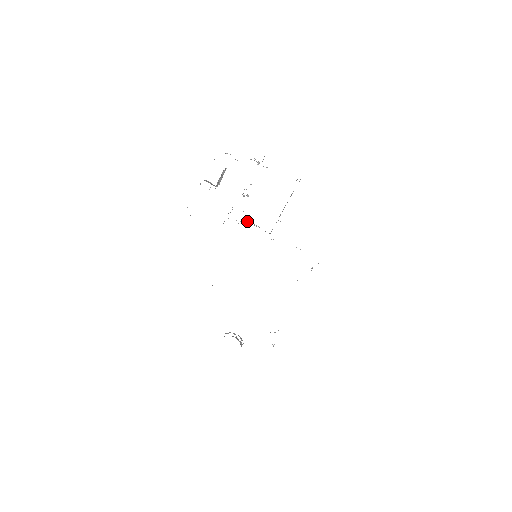
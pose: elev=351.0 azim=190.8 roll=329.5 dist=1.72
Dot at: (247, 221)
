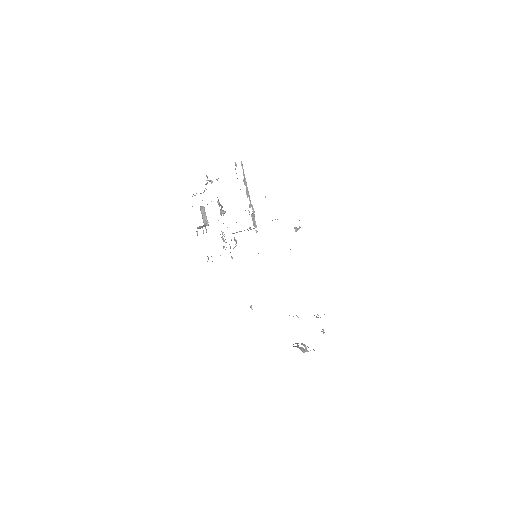
Dot at: occluded
